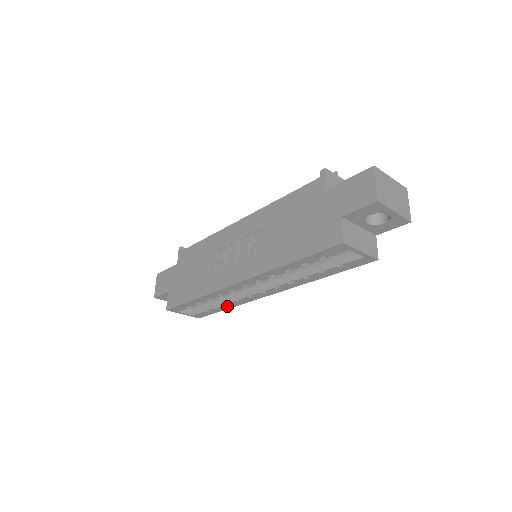
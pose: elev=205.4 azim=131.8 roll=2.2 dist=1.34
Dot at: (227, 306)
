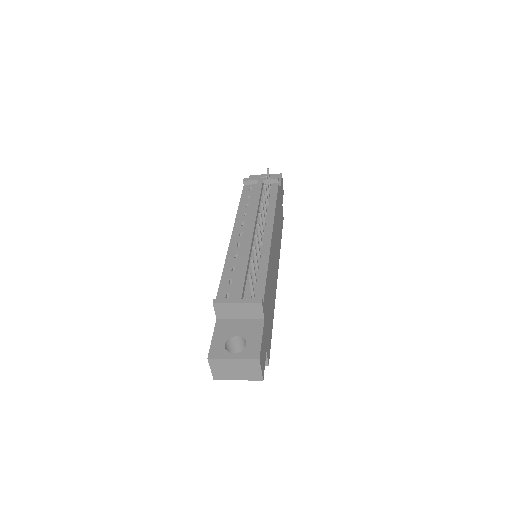
Dot at: occluded
